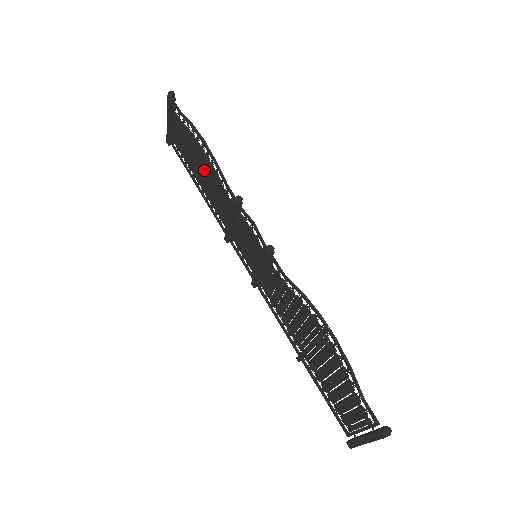
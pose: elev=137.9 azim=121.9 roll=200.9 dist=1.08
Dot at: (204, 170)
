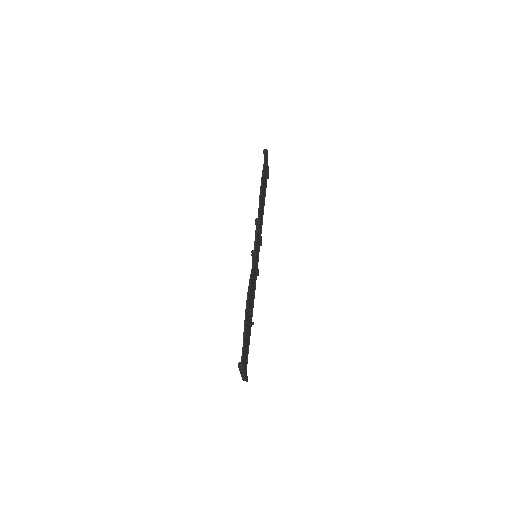
Dot at: (262, 199)
